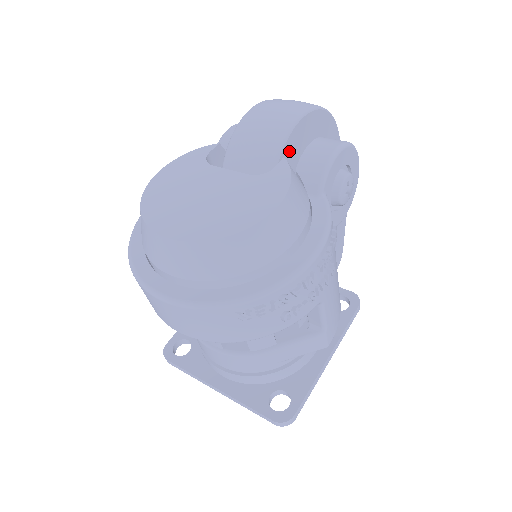
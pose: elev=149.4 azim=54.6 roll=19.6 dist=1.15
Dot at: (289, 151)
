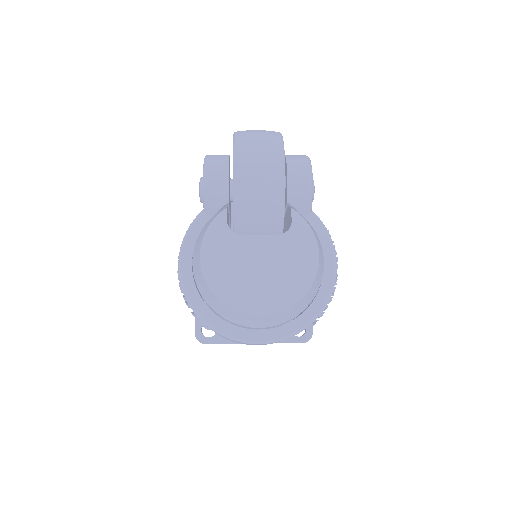
Dot at: occluded
